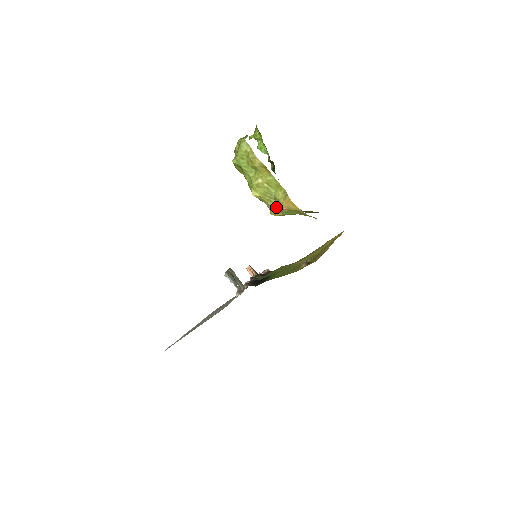
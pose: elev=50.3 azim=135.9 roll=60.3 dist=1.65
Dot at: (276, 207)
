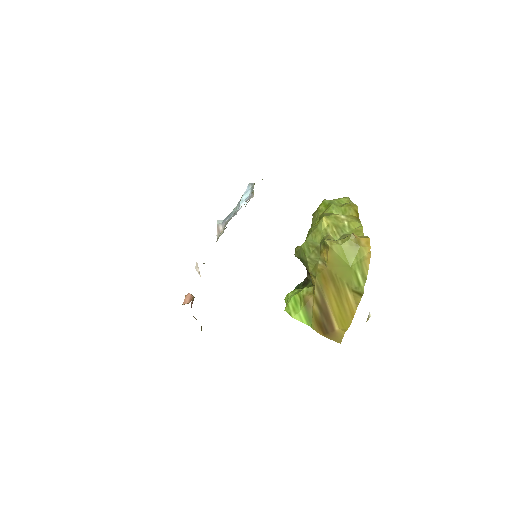
Dot at: (337, 240)
